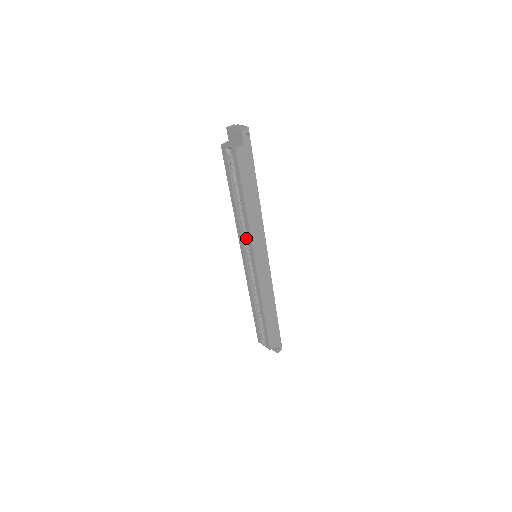
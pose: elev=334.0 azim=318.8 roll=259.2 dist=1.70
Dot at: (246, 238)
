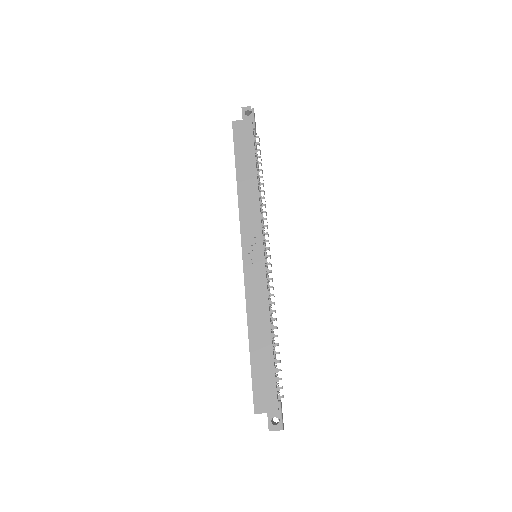
Dot at: occluded
